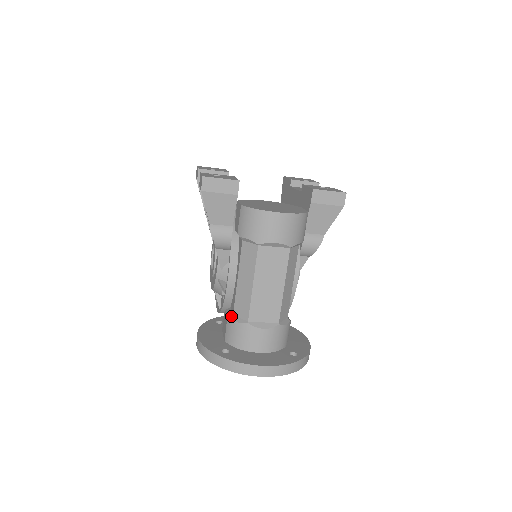
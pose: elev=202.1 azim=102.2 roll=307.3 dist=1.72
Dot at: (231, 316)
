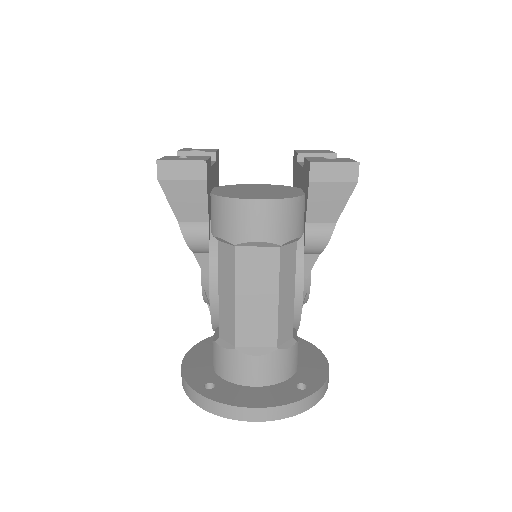
Dot at: (216, 339)
